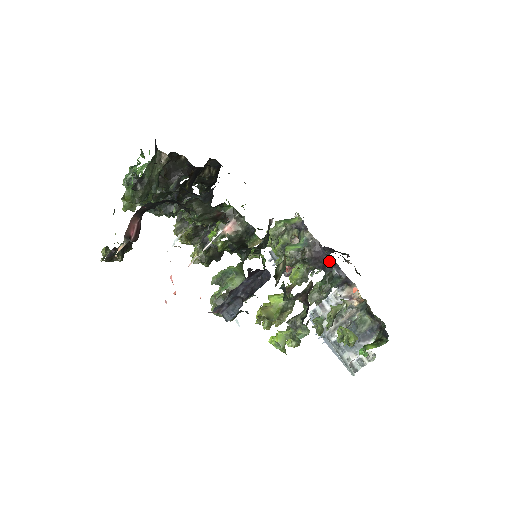
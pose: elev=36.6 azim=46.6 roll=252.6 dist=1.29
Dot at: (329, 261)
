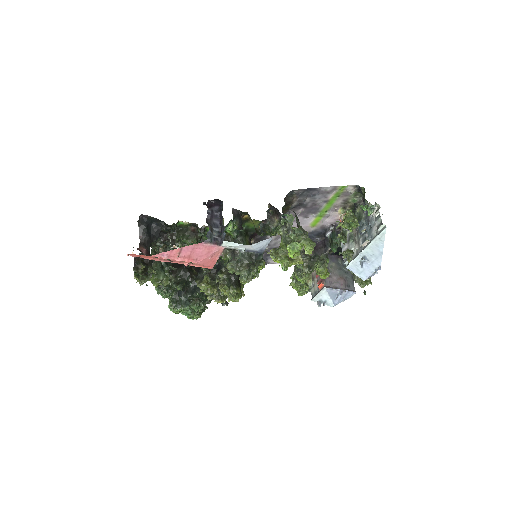
Dot at: (324, 241)
